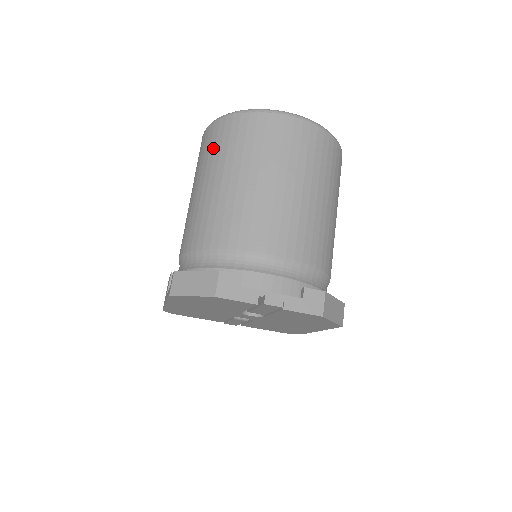
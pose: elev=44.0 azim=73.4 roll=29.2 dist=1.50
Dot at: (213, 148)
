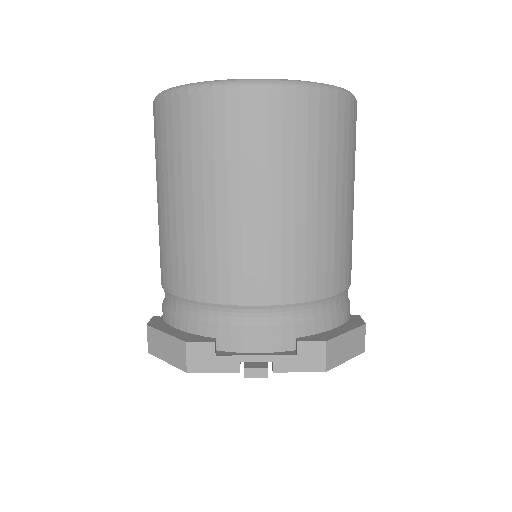
Dot at: (160, 147)
